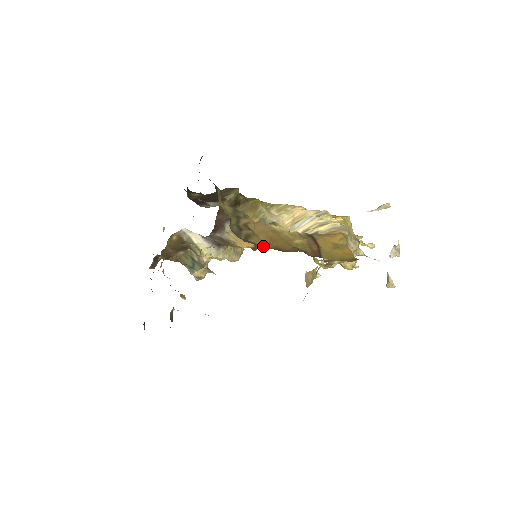
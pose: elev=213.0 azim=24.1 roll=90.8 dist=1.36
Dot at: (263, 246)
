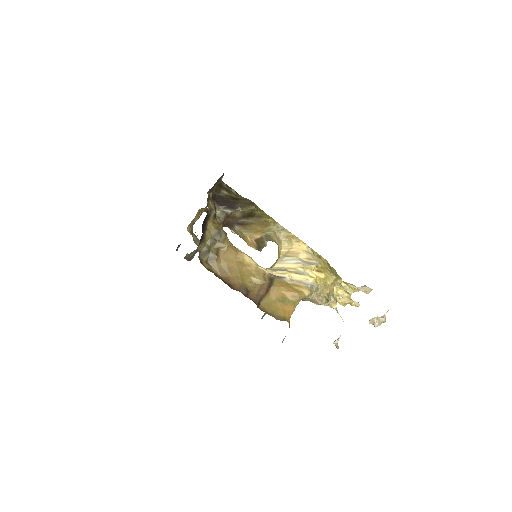
Dot at: (216, 272)
